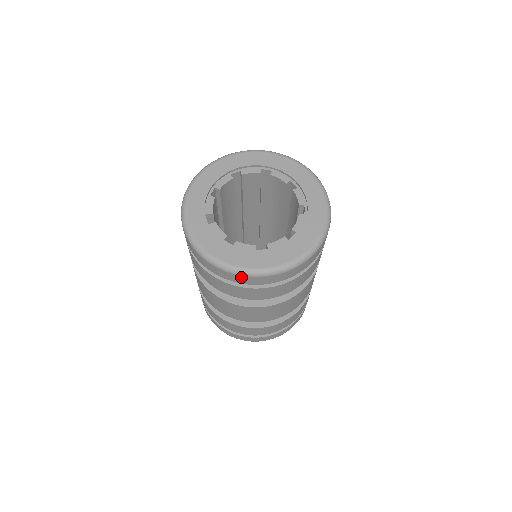
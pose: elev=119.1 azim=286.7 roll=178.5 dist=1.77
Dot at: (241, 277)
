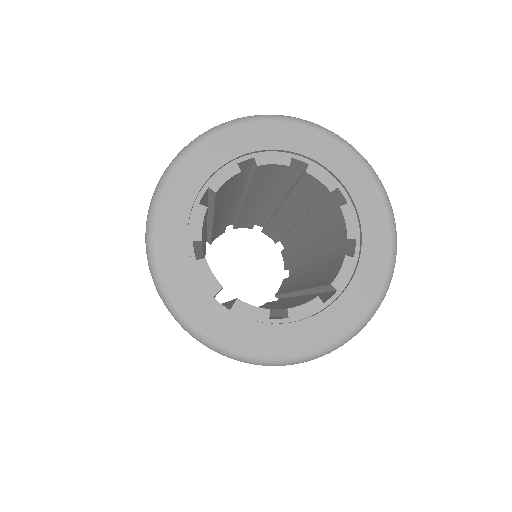
Dot at: occluded
